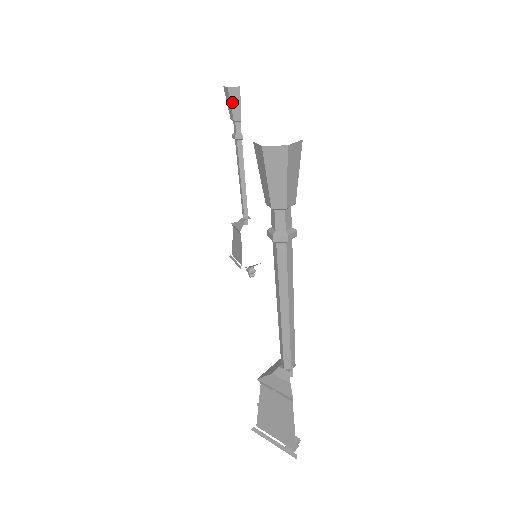
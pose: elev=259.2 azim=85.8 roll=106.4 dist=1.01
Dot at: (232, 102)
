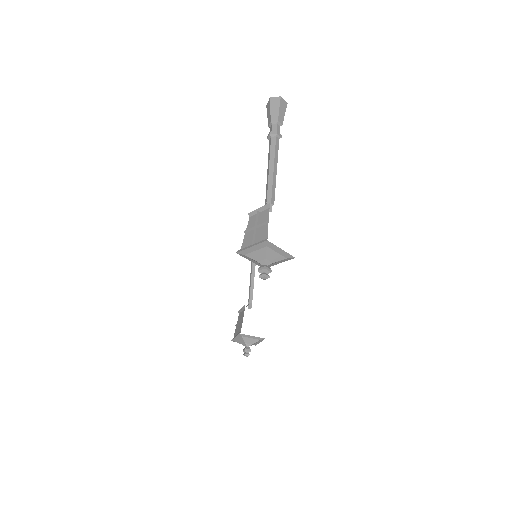
Dot at: occluded
